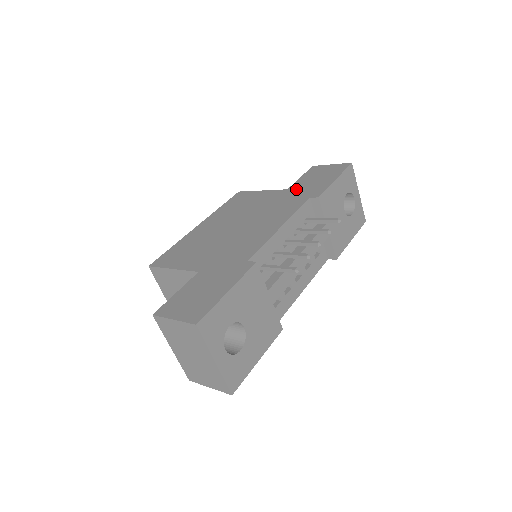
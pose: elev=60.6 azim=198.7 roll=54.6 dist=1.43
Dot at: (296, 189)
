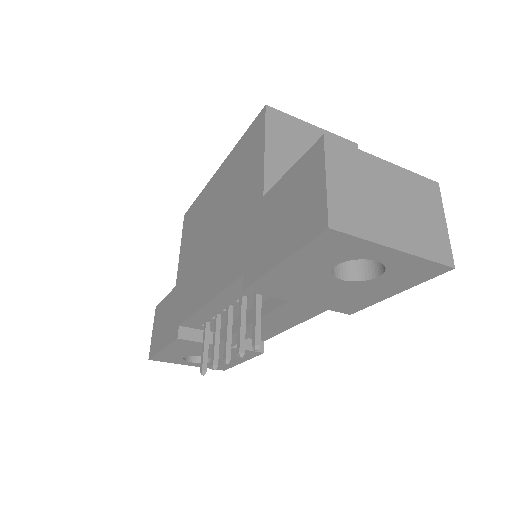
Dot at: (261, 215)
